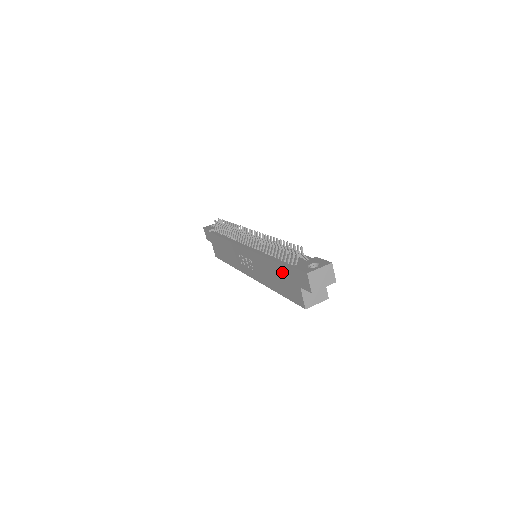
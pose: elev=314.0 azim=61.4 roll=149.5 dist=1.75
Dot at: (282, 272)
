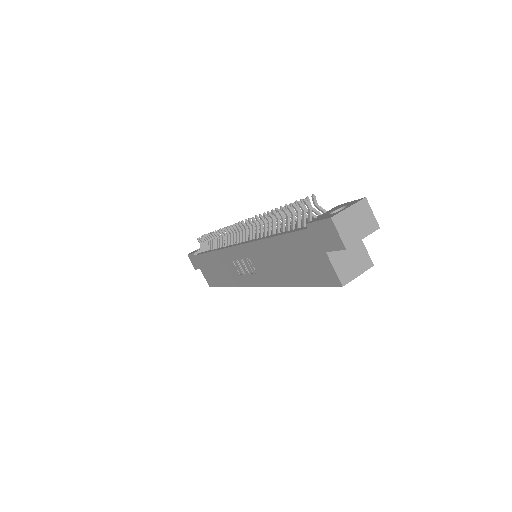
Dot at: (293, 245)
